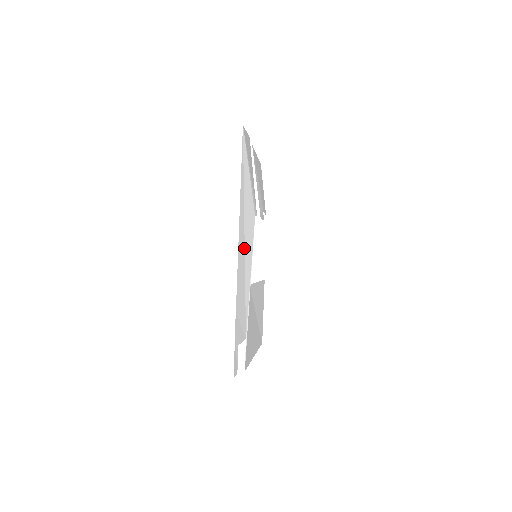
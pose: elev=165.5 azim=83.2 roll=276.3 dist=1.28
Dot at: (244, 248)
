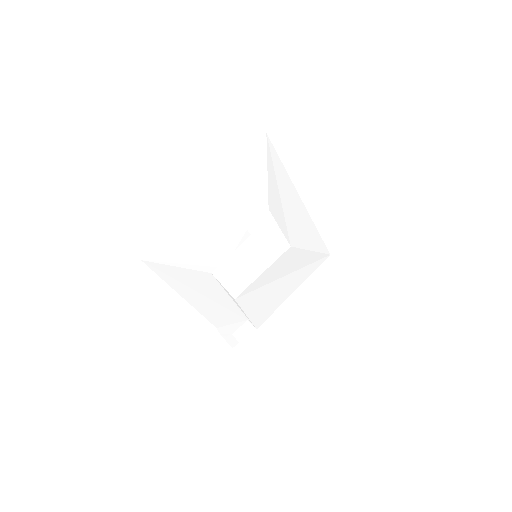
Dot at: (207, 298)
